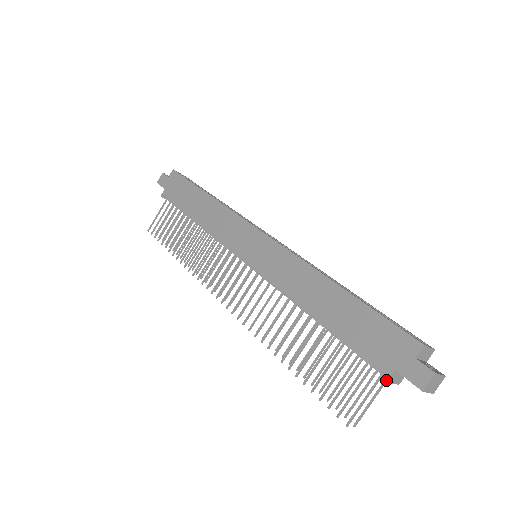
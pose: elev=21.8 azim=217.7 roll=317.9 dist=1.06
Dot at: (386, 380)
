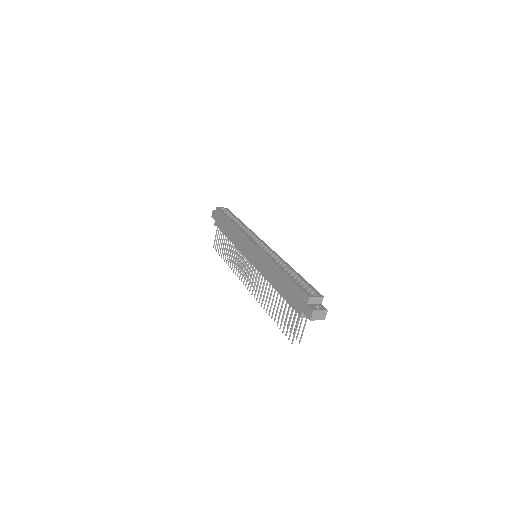
Dot at: (299, 317)
